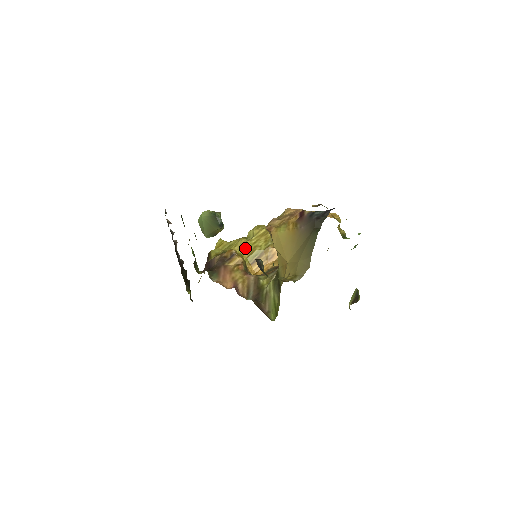
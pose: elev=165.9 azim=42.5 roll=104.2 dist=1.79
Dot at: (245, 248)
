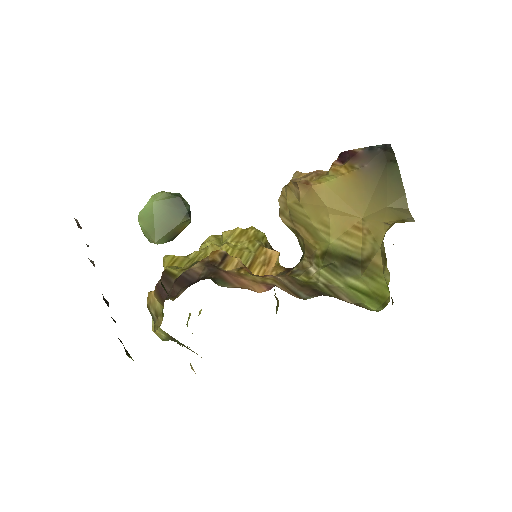
Dot at: occluded
